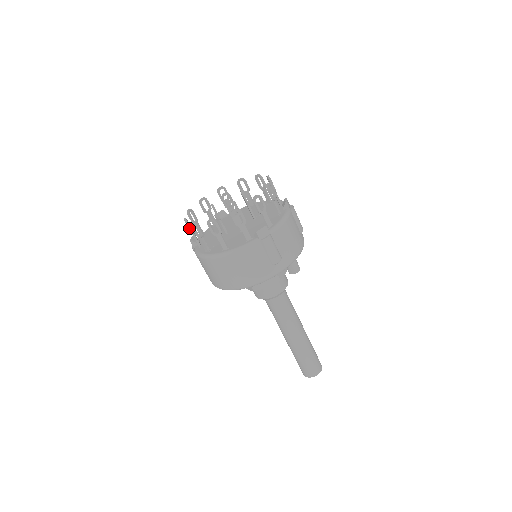
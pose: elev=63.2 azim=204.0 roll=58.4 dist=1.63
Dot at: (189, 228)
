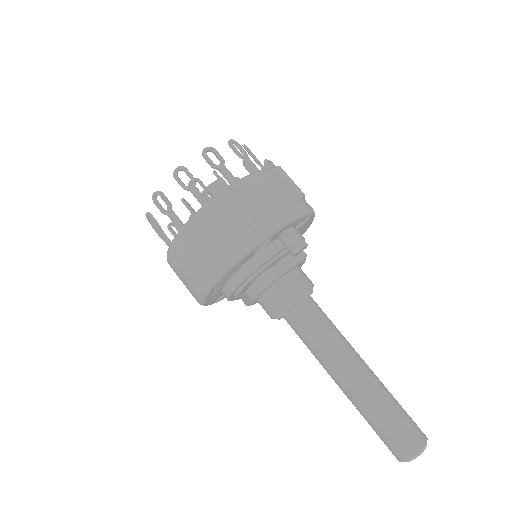
Dot at: (157, 233)
